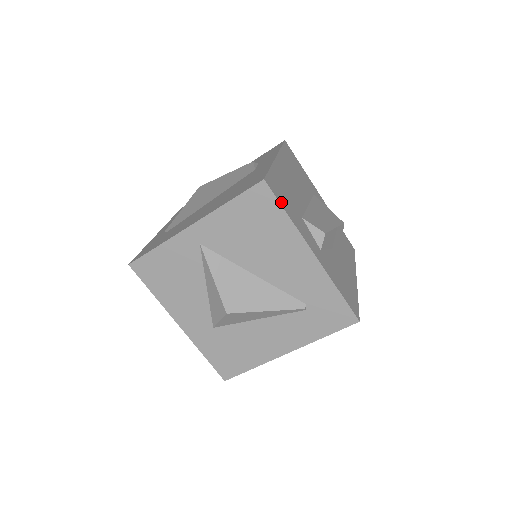
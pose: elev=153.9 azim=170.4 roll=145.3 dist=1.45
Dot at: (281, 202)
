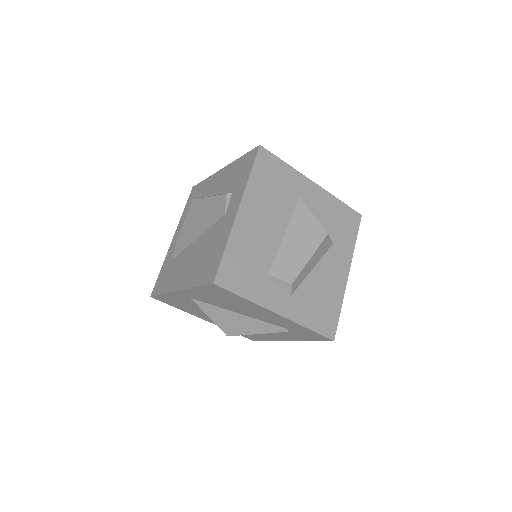
Dot at: (236, 289)
